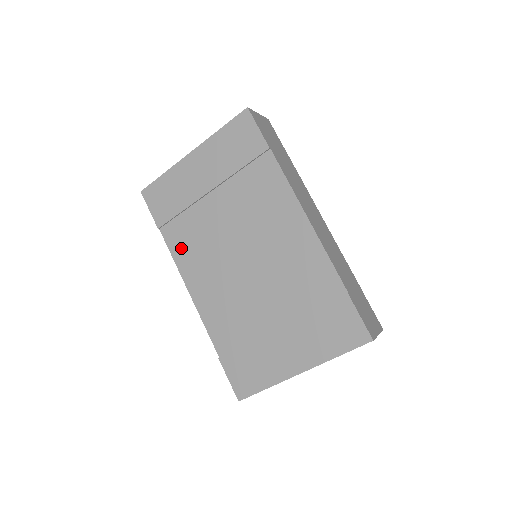
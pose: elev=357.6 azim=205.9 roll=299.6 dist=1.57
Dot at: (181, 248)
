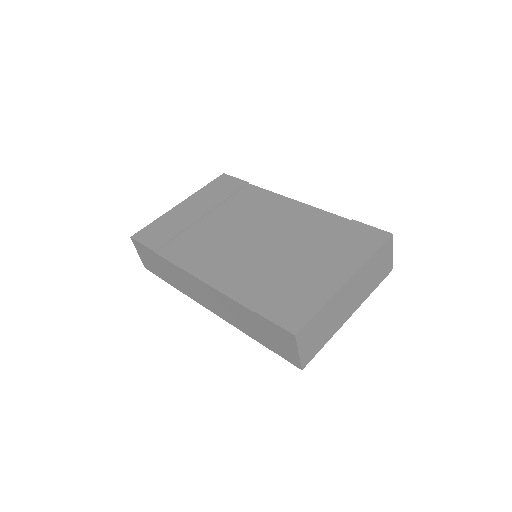
Dot at: (183, 255)
